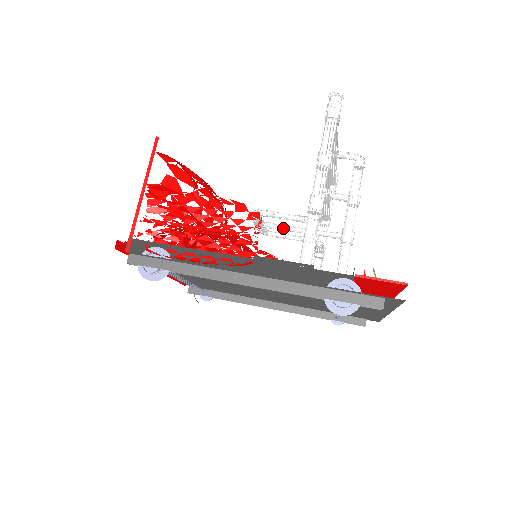
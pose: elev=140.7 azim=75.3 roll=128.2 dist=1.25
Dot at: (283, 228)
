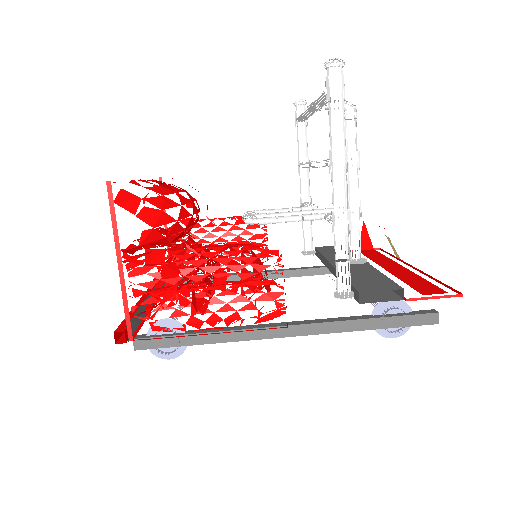
Dot at: (277, 214)
